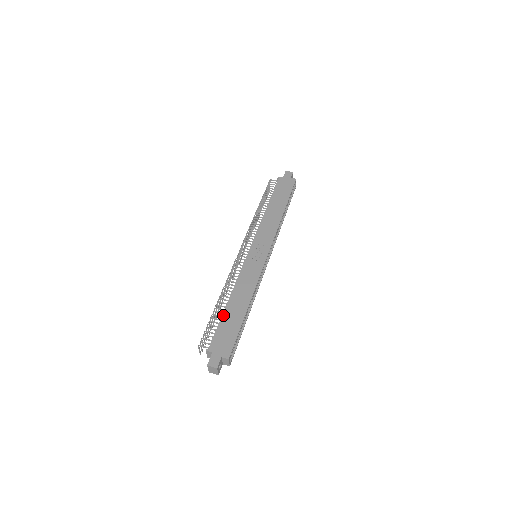
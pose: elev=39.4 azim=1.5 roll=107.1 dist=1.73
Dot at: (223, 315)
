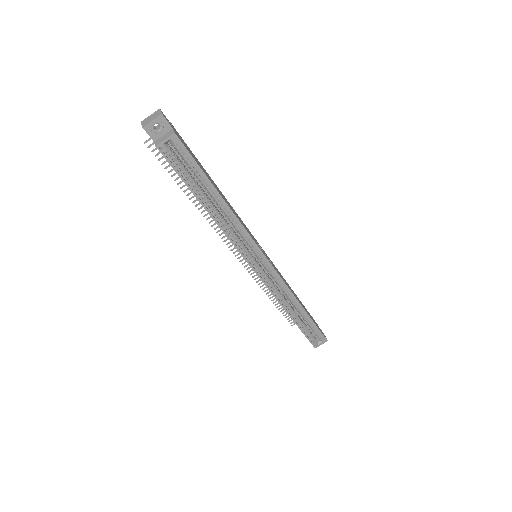
Dot at: (205, 170)
